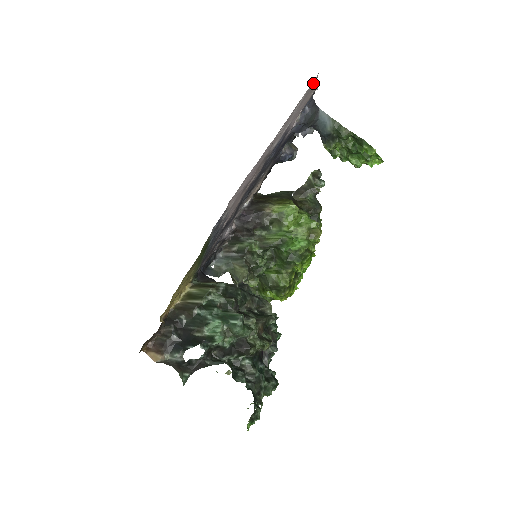
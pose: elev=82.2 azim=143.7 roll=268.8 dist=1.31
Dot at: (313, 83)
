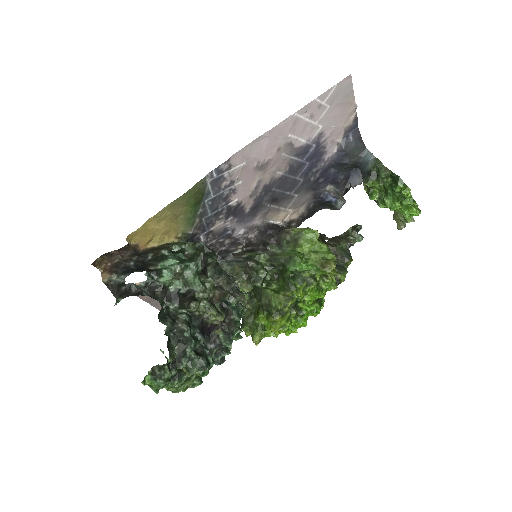
Dot at: (347, 87)
